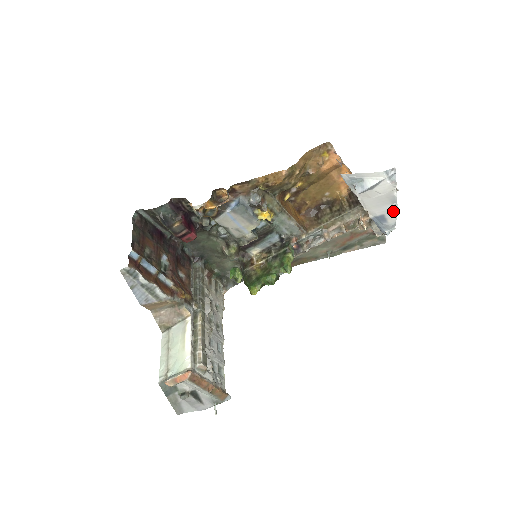
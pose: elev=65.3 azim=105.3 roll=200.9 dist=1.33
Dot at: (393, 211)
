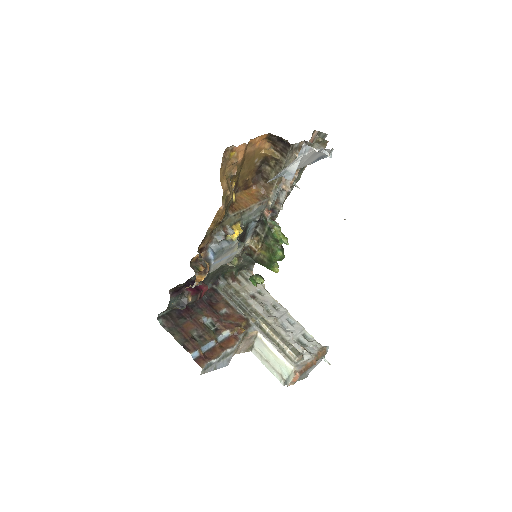
Dot at: occluded
